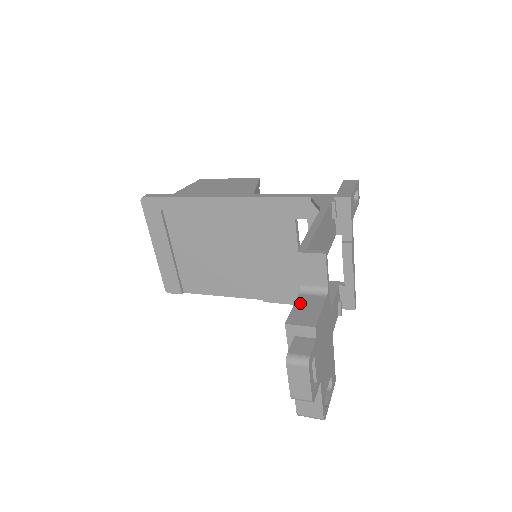
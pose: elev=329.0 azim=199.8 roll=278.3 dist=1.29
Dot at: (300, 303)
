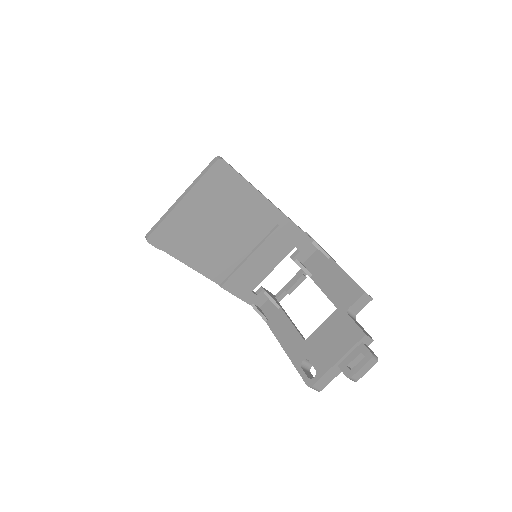
Dot at: (355, 321)
